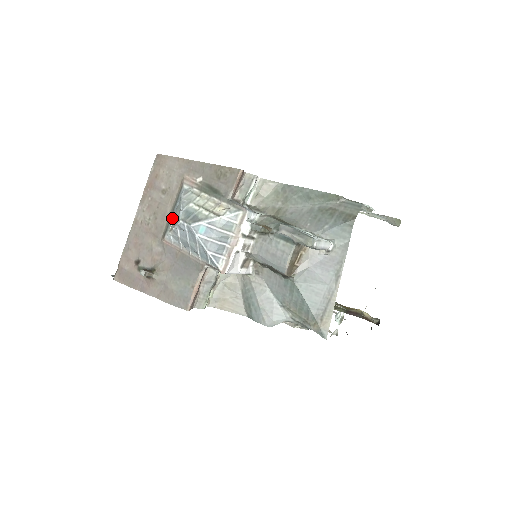
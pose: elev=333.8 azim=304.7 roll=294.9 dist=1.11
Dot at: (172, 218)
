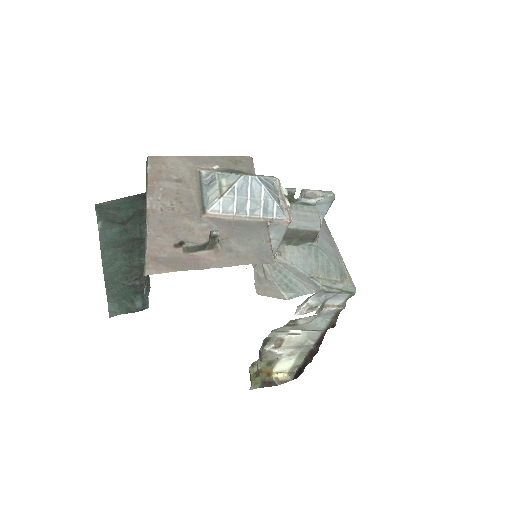
Dot at: (205, 196)
